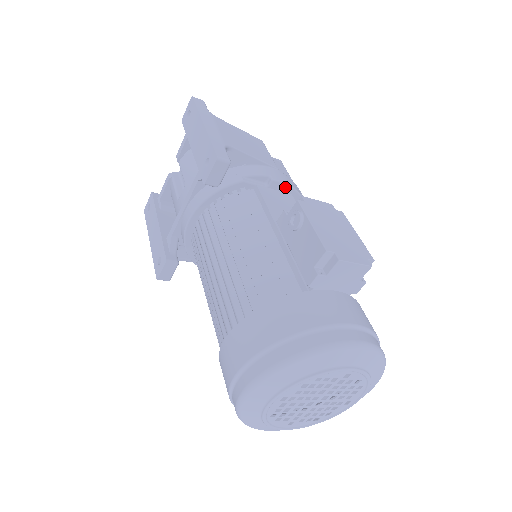
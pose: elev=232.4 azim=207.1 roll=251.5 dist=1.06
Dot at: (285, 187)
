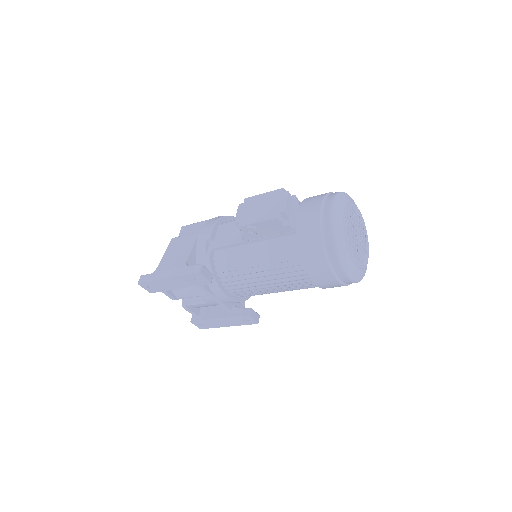
Dot at: (214, 230)
